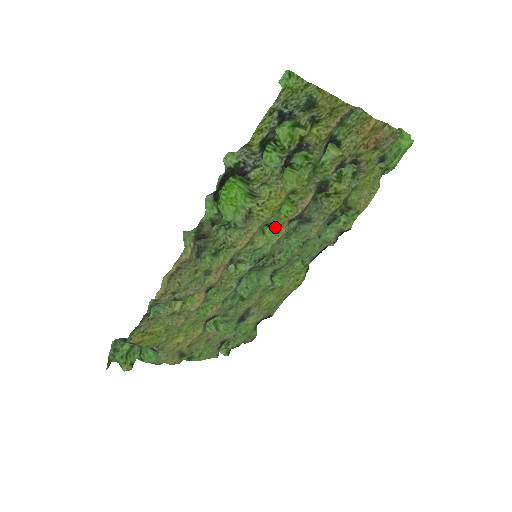
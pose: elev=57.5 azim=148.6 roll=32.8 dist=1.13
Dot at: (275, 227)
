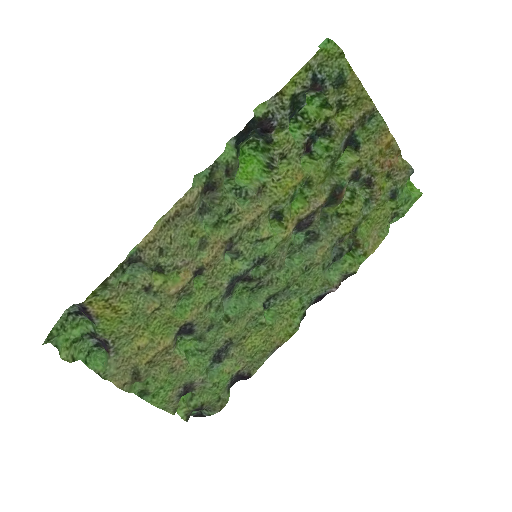
Dot at: (284, 219)
